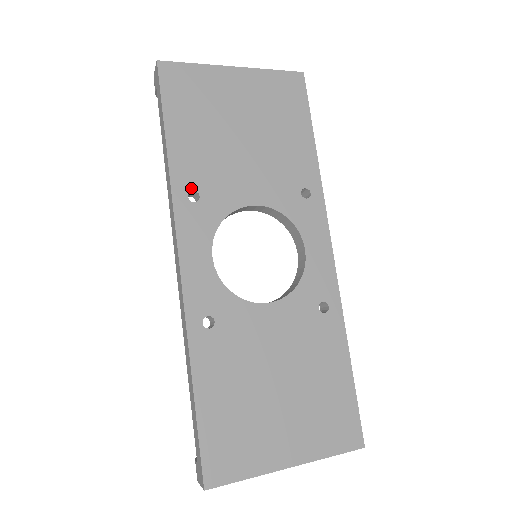
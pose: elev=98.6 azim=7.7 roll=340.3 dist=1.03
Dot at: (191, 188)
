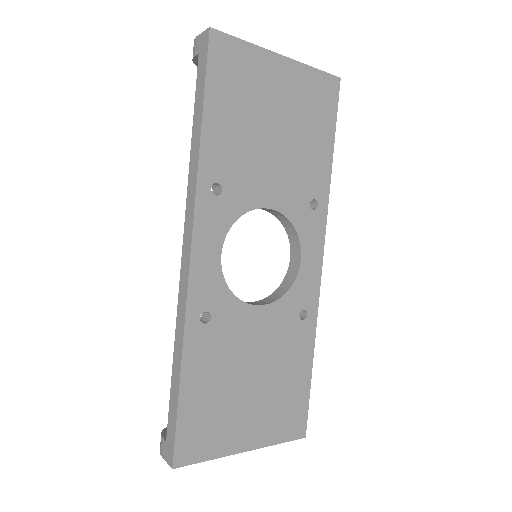
Dot at: (216, 180)
